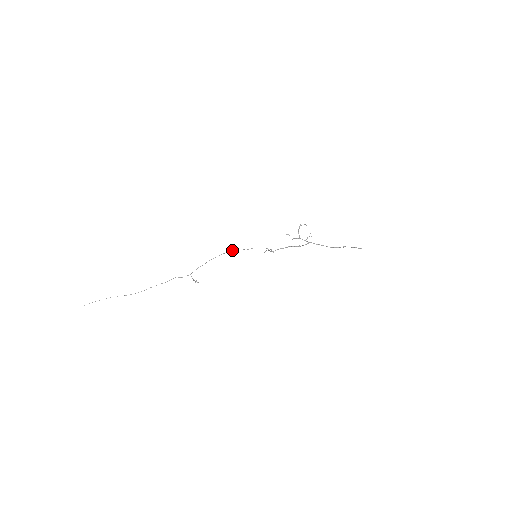
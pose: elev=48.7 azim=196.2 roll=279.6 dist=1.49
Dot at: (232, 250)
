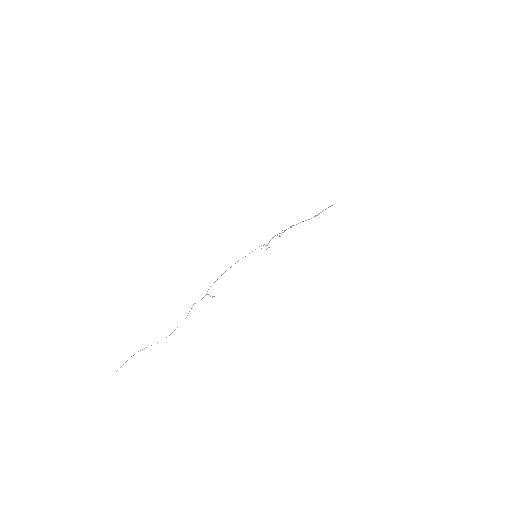
Dot at: (235, 263)
